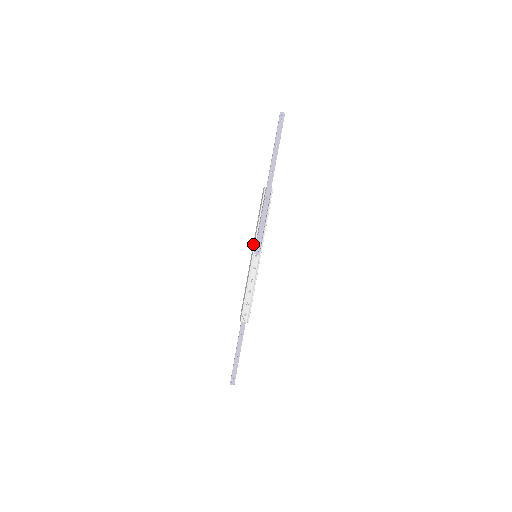
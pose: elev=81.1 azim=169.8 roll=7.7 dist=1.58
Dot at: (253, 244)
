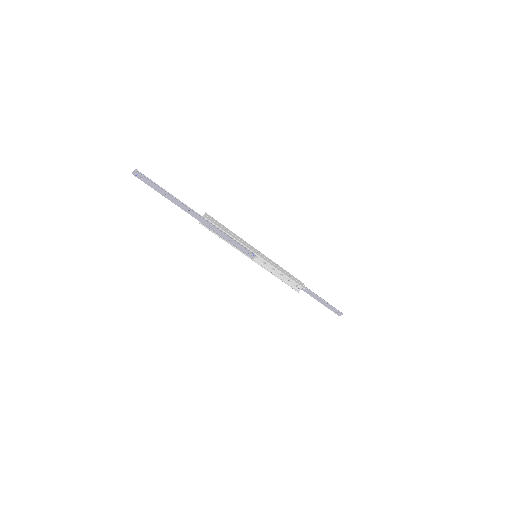
Dot at: occluded
